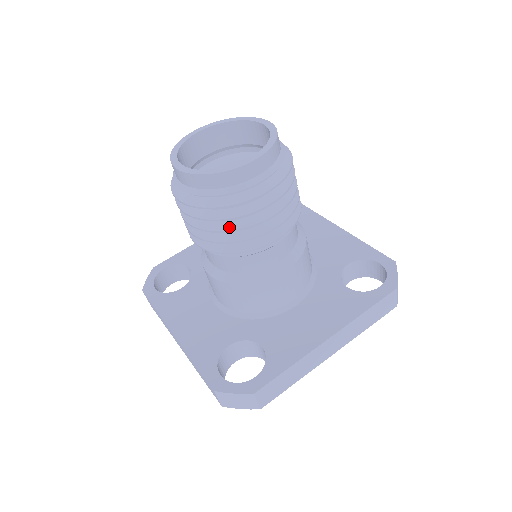
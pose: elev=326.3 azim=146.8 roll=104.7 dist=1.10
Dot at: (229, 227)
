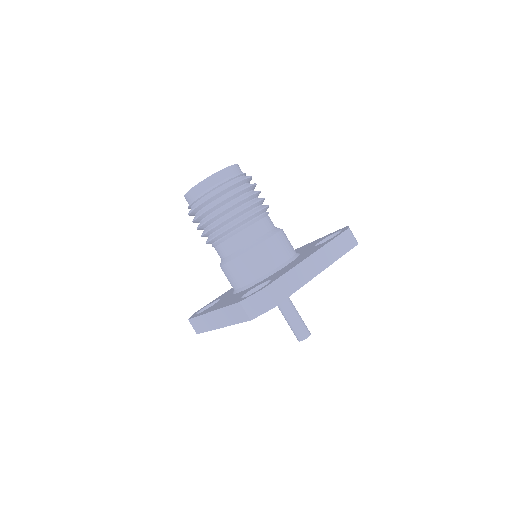
Dot at: (223, 209)
